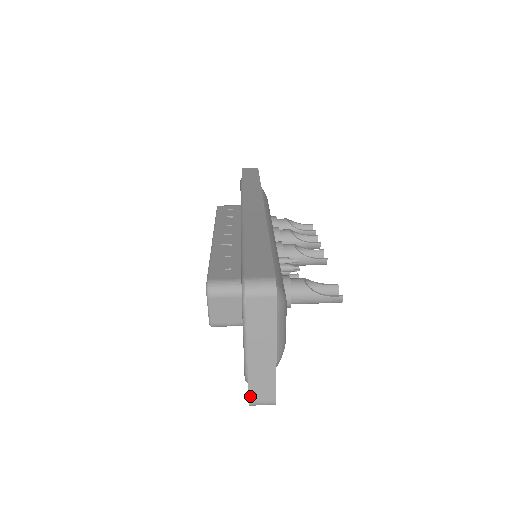
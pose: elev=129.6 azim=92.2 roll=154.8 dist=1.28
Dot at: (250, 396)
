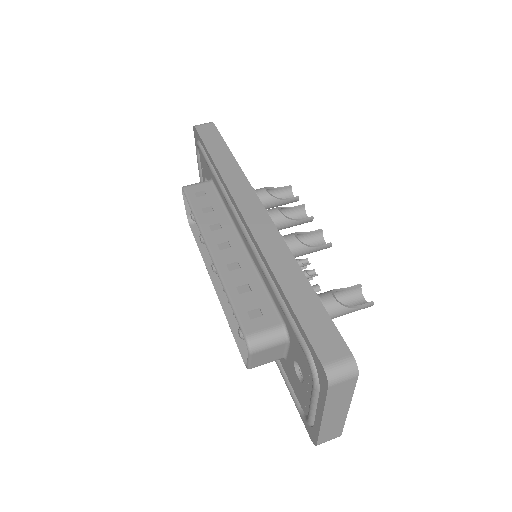
Dot at: (319, 442)
